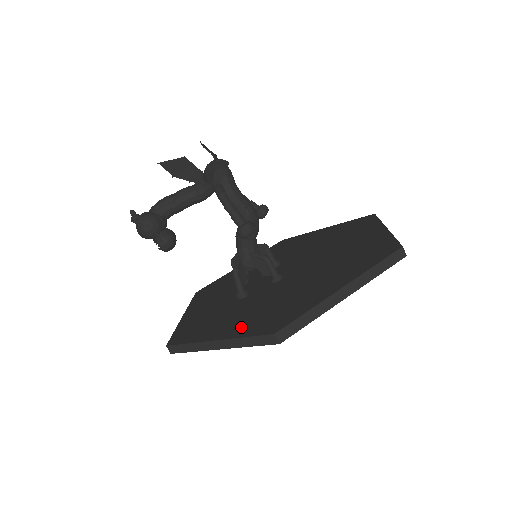
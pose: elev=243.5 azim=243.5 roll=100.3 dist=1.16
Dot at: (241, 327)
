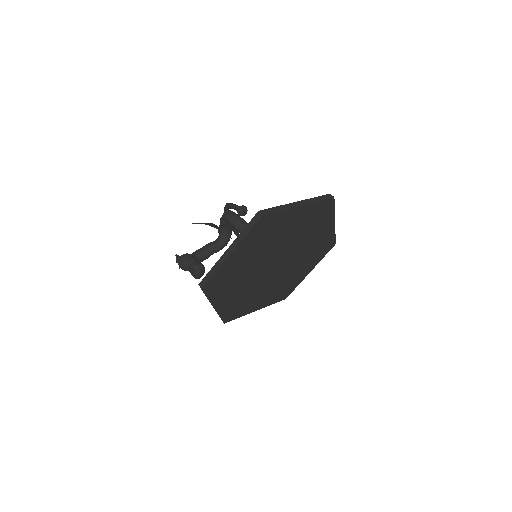
Dot at: occluded
